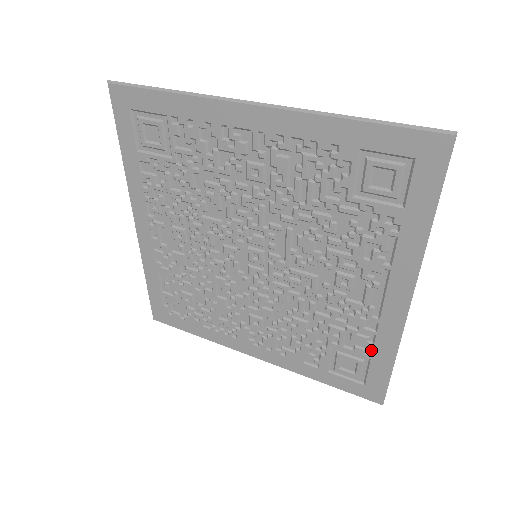
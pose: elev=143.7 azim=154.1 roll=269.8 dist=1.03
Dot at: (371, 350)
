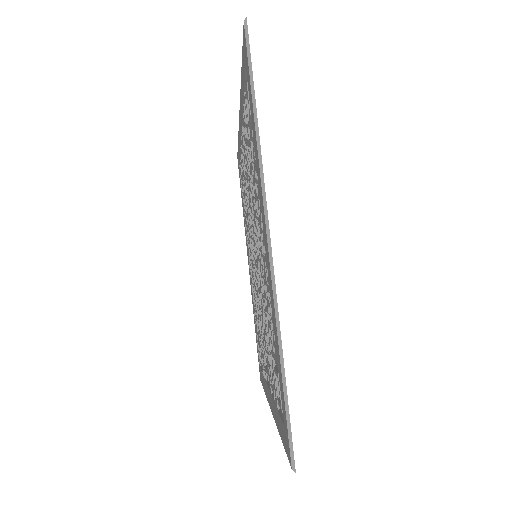
Dot at: (263, 373)
